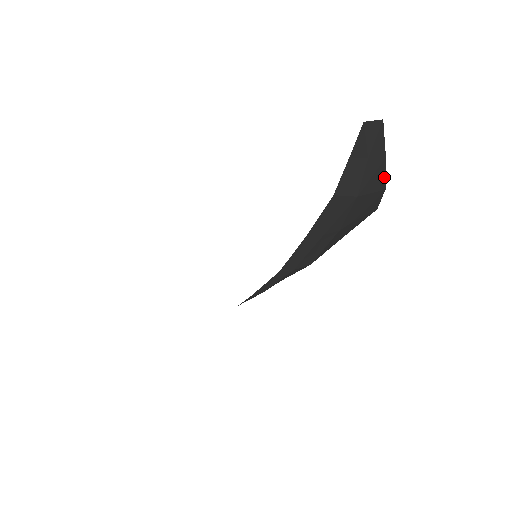
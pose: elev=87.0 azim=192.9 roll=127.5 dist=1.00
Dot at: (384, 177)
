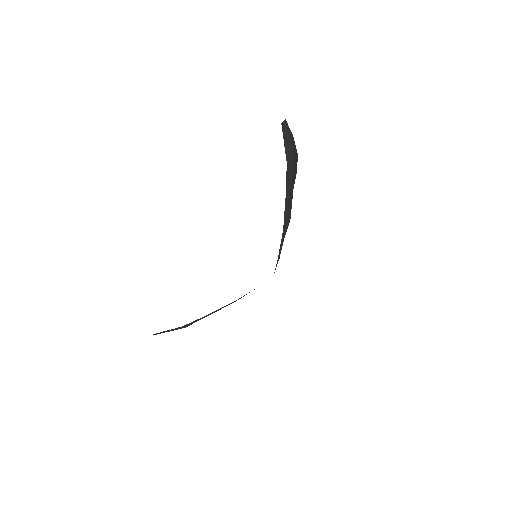
Dot at: occluded
